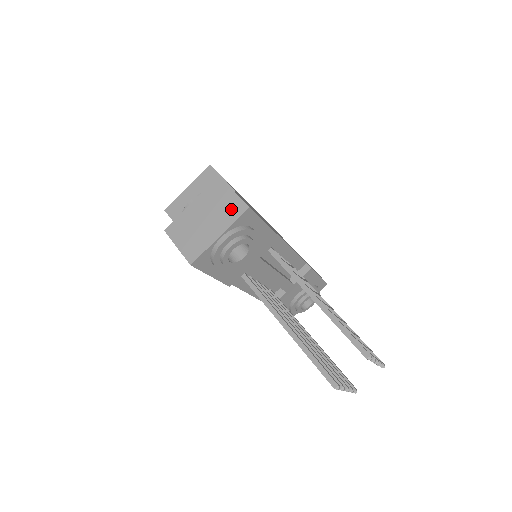
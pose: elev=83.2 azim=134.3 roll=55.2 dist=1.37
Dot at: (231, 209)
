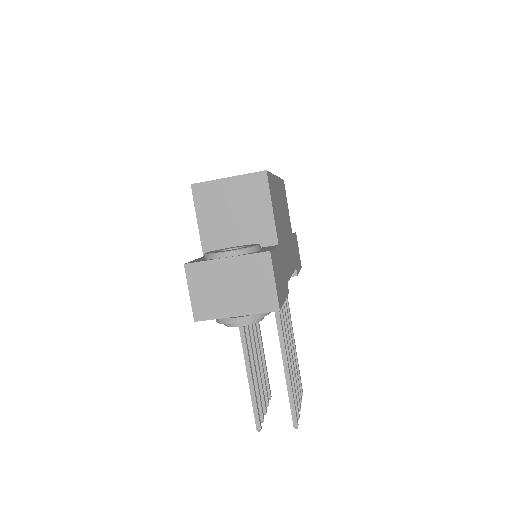
Dot at: (262, 298)
